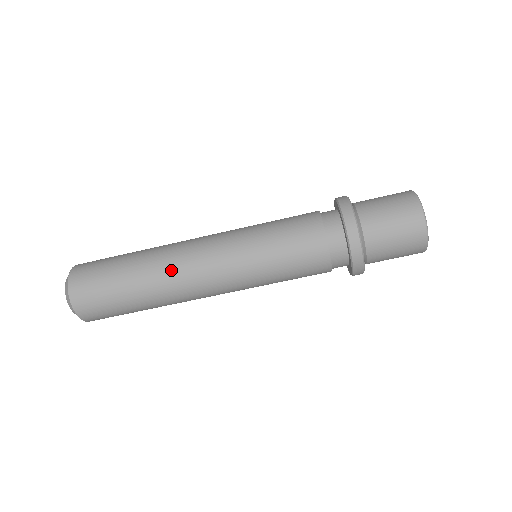
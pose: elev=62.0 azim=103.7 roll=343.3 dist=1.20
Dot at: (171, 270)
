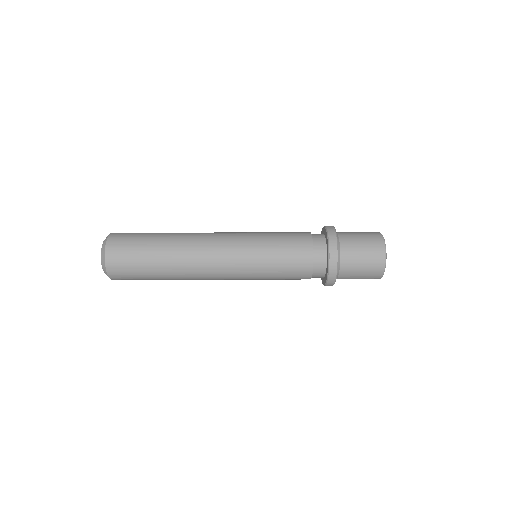
Dot at: (194, 233)
